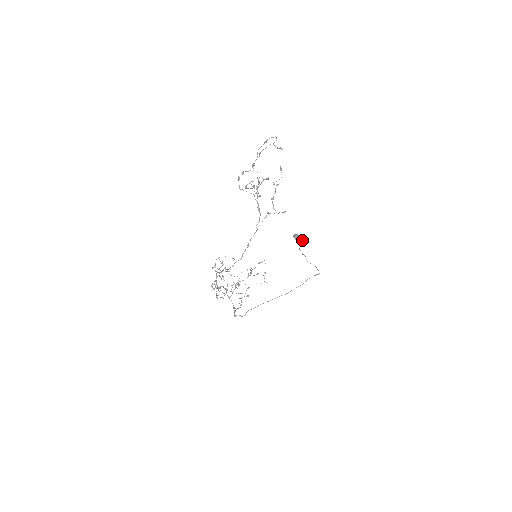
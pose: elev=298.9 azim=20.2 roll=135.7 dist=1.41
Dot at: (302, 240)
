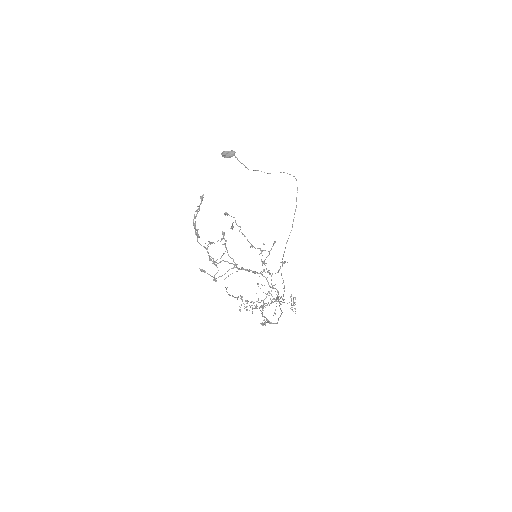
Dot at: (234, 153)
